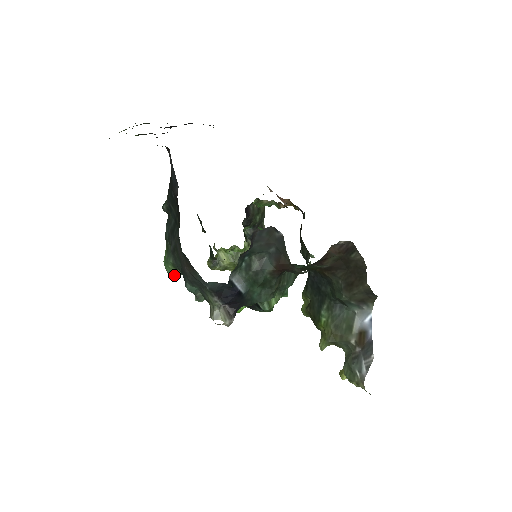
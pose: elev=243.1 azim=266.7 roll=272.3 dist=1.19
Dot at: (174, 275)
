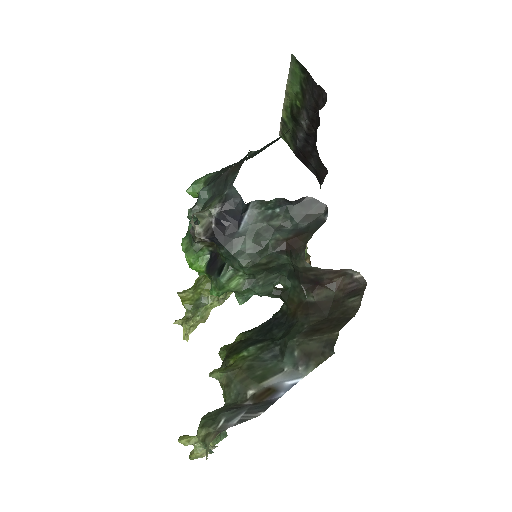
Dot at: (195, 189)
